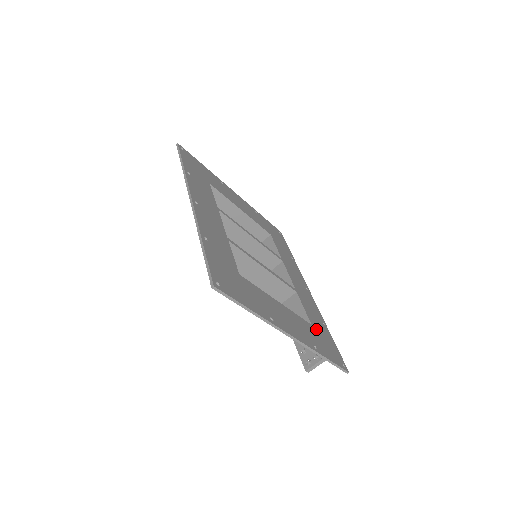
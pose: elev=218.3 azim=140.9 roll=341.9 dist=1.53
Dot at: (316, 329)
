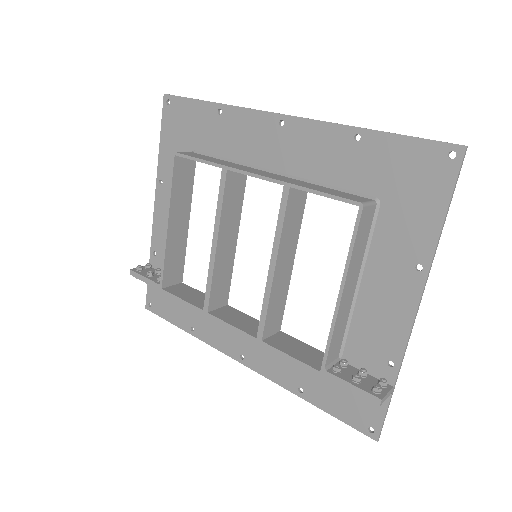
Dot at: occluded
